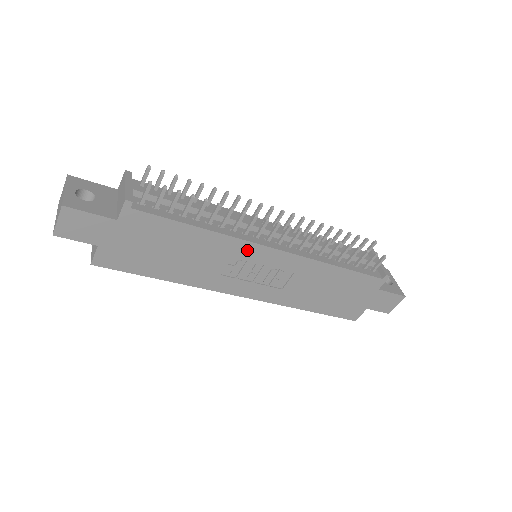
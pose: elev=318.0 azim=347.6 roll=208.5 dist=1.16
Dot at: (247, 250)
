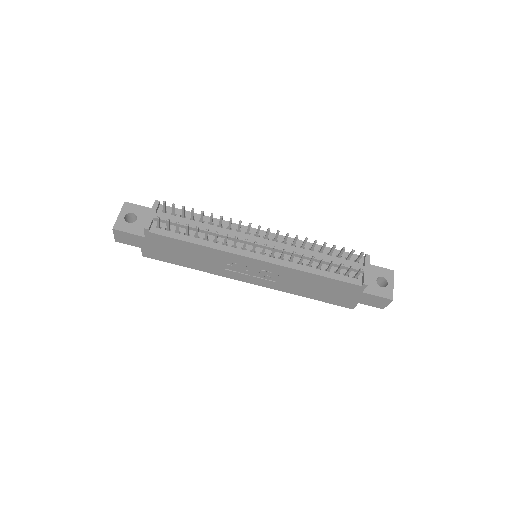
Dot at: (235, 258)
